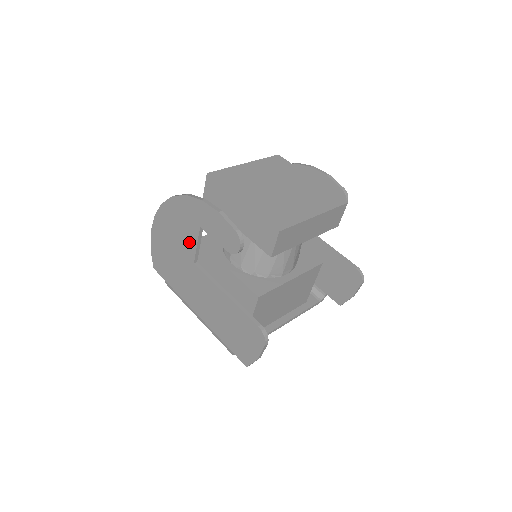
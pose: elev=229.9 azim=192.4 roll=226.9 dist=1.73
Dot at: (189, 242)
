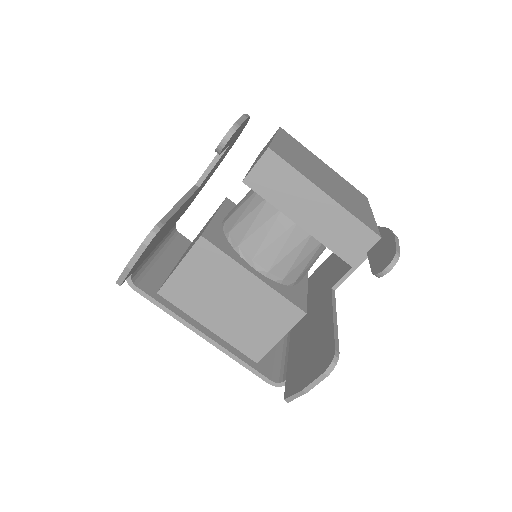
Dot at: occluded
